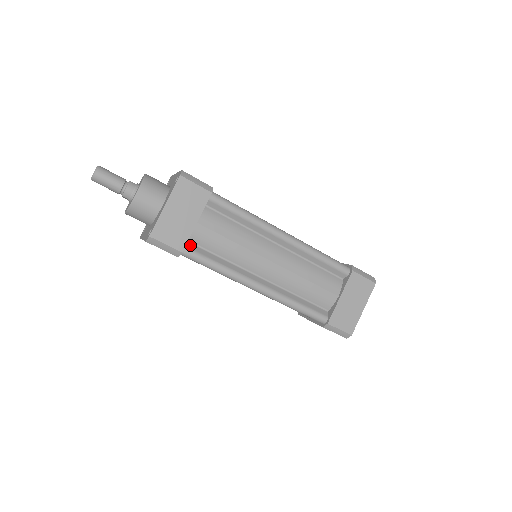
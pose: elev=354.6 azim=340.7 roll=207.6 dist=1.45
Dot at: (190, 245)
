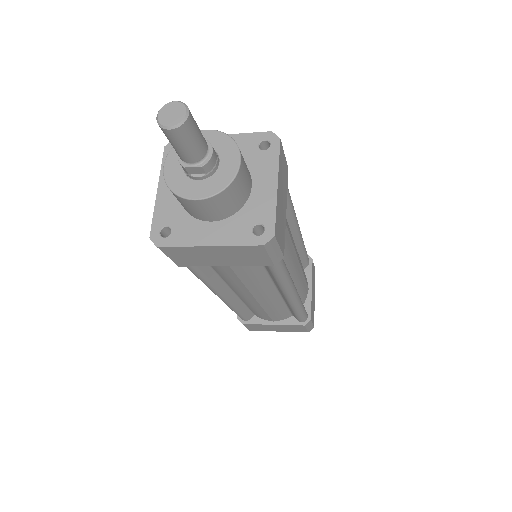
Dot at: occluded
